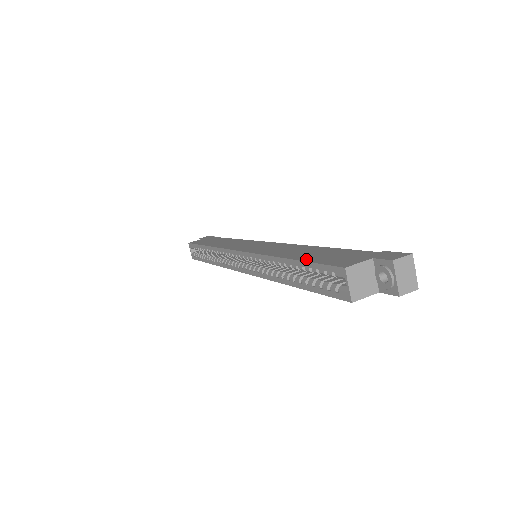
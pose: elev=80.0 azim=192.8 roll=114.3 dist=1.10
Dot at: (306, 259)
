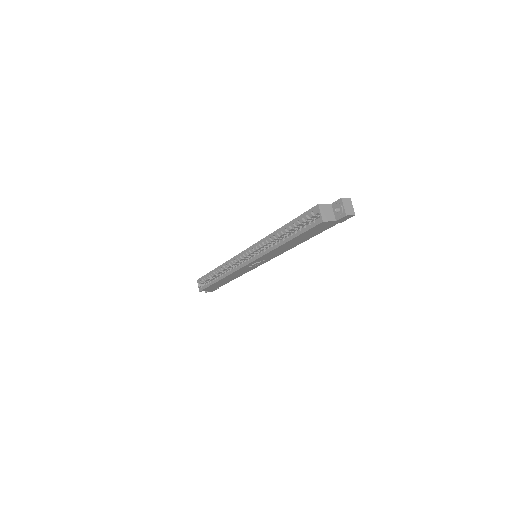
Dot at: (295, 219)
